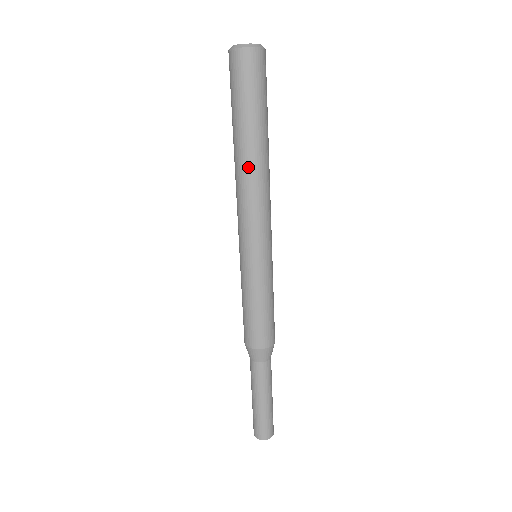
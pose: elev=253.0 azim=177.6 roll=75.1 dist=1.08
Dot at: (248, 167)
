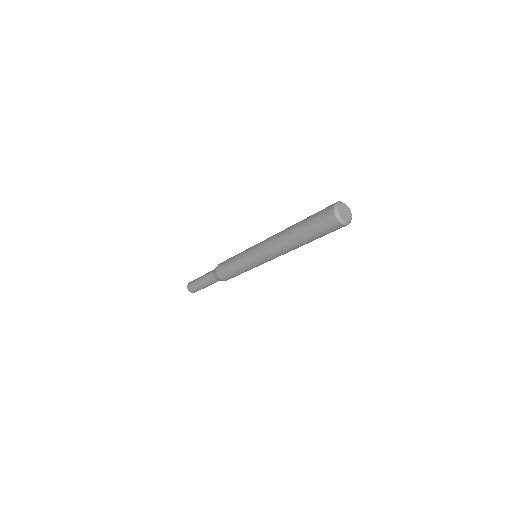
Dot at: (291, 248)
